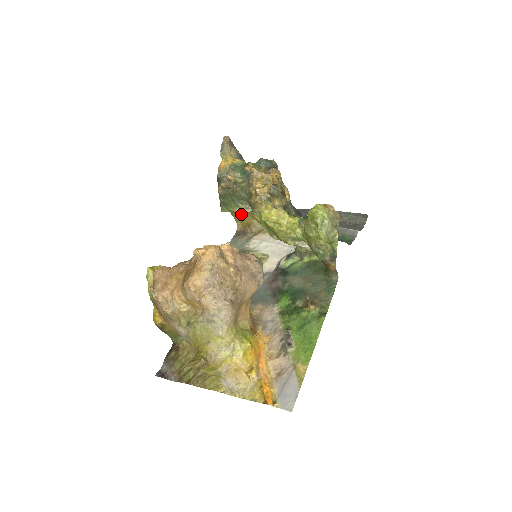
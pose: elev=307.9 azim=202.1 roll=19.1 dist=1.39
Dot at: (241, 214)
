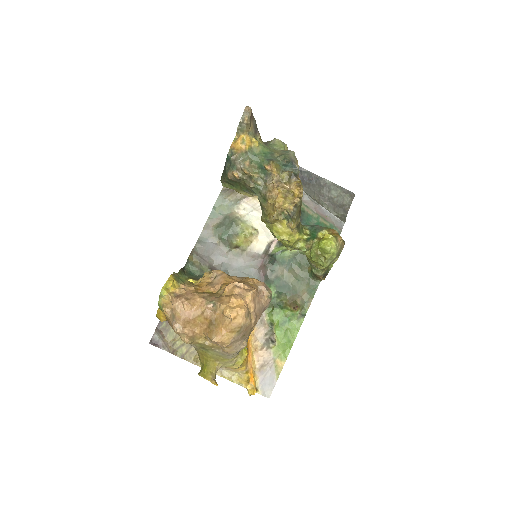
Dot at: occluded
